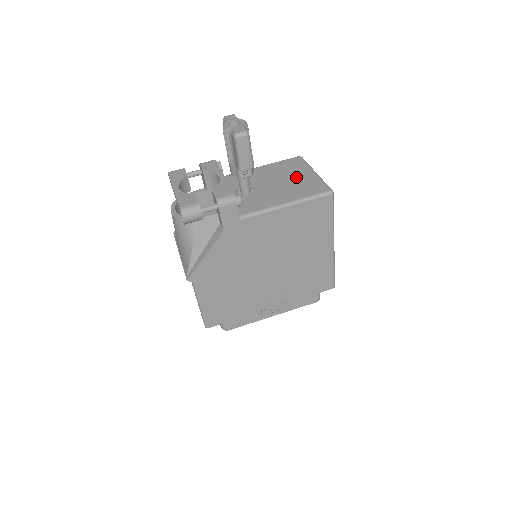
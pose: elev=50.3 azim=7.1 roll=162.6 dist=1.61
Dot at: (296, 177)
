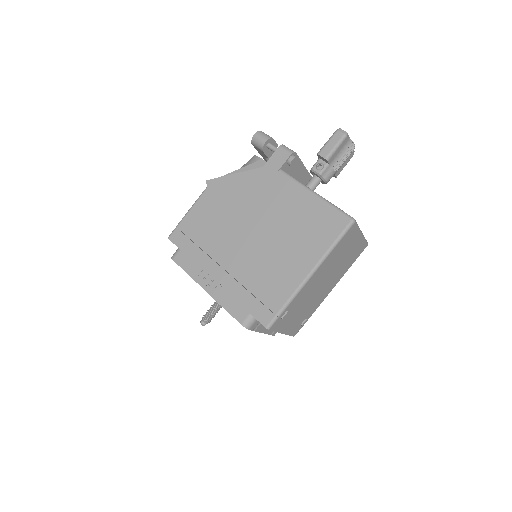
Dot at: occluded
